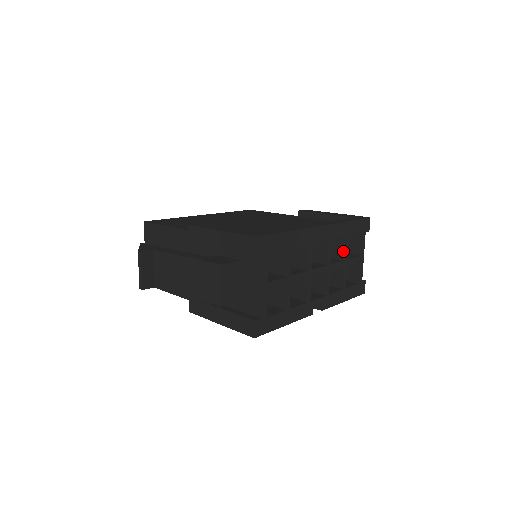
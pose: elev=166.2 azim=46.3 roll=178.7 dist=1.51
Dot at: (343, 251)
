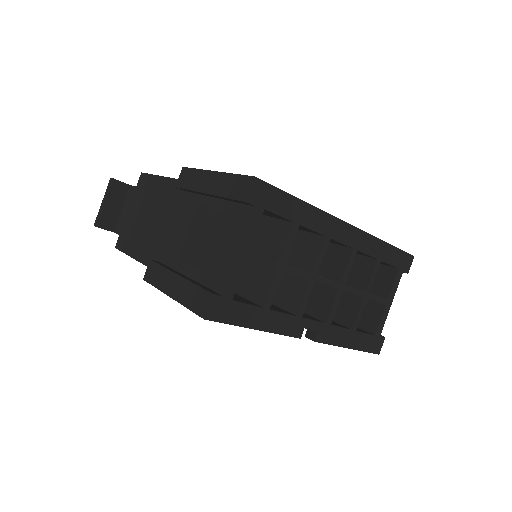
Dot at: (367, 279)
